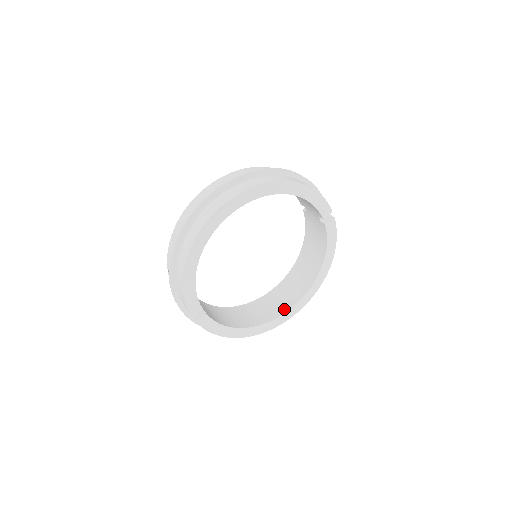
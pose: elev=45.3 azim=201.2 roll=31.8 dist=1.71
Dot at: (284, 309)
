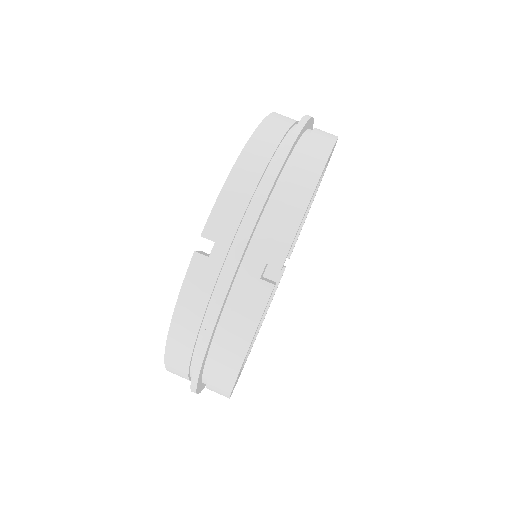
Dot at: occluded
